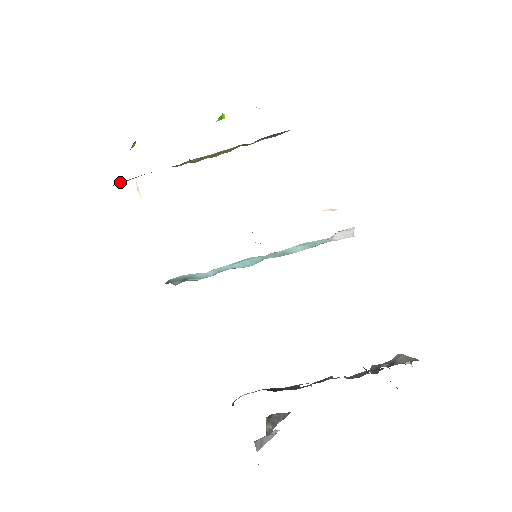
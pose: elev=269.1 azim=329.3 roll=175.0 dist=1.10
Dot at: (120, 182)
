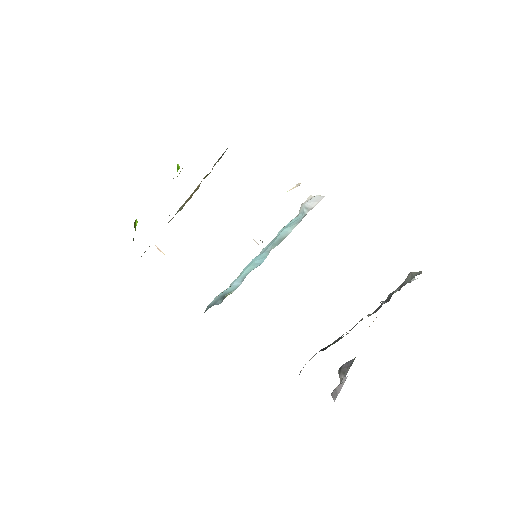
Dot at: (144, 252)
